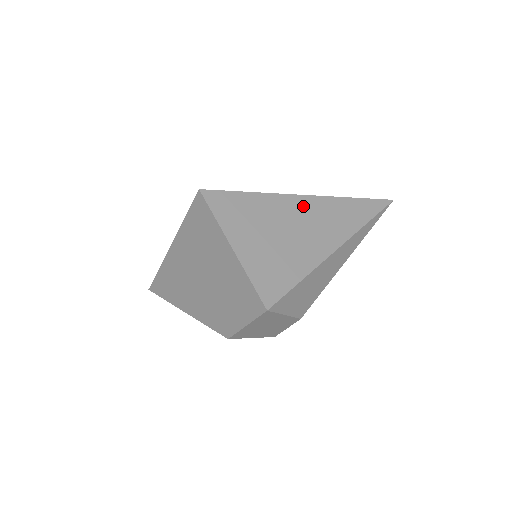
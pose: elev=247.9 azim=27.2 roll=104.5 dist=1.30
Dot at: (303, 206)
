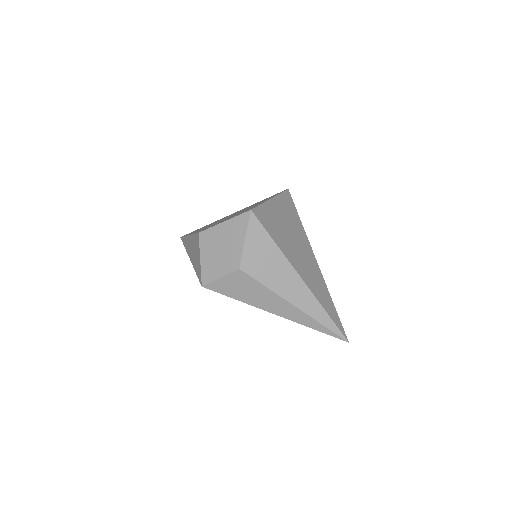
Dot at: (311, 257)
